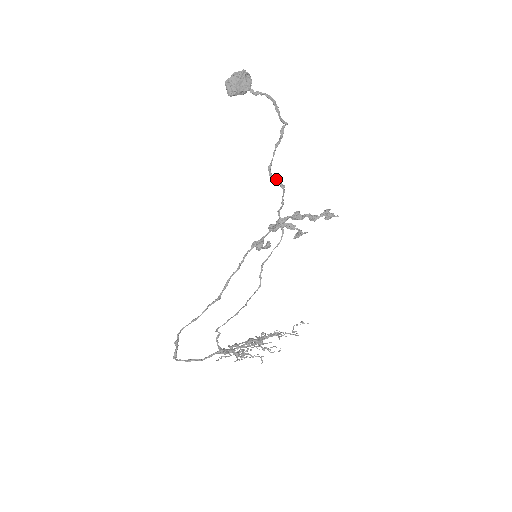
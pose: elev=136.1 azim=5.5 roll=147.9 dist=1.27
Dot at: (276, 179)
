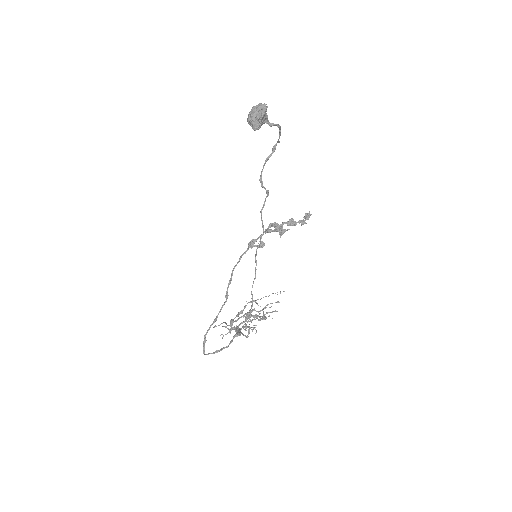
Dot at: (265, 188)
